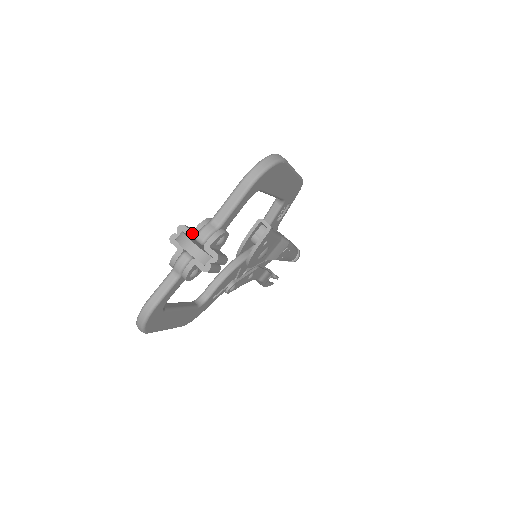
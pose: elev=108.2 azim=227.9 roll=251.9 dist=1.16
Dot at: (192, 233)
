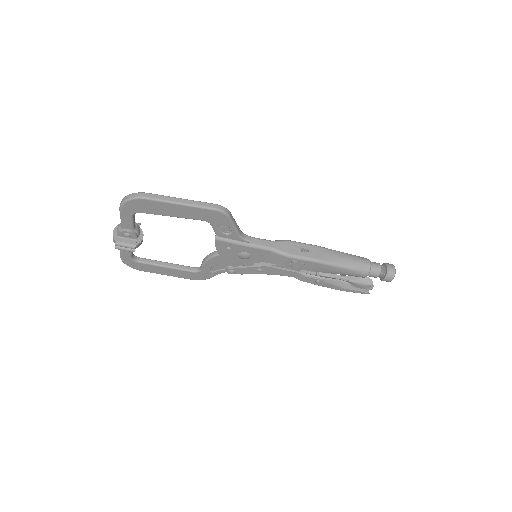
Dot at: occluded
